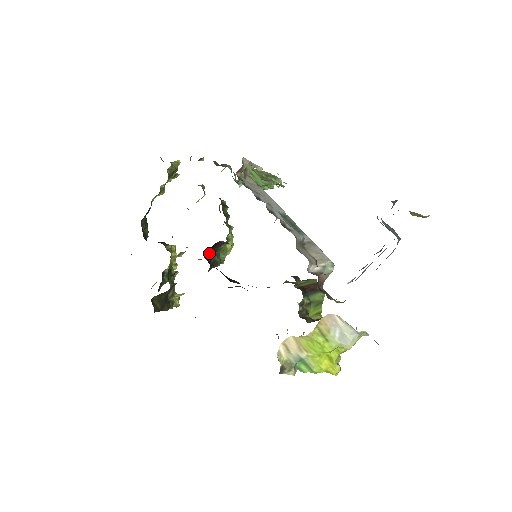
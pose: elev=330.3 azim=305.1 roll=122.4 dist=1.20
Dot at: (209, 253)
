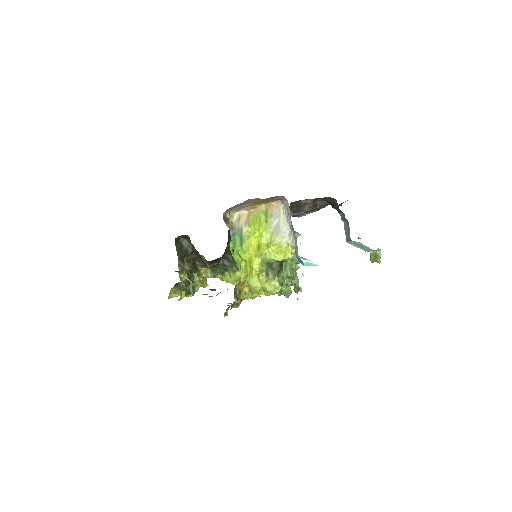
Dot at: occluded
